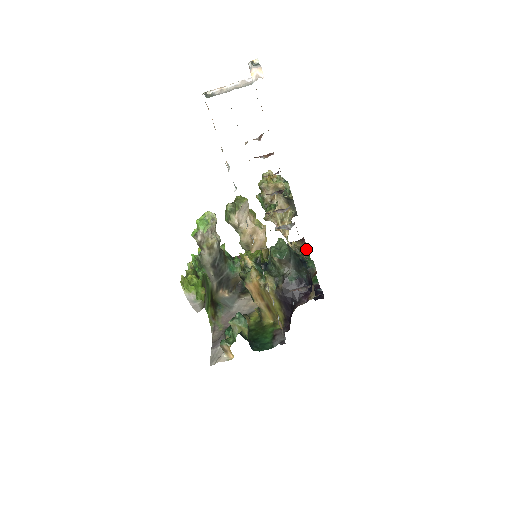
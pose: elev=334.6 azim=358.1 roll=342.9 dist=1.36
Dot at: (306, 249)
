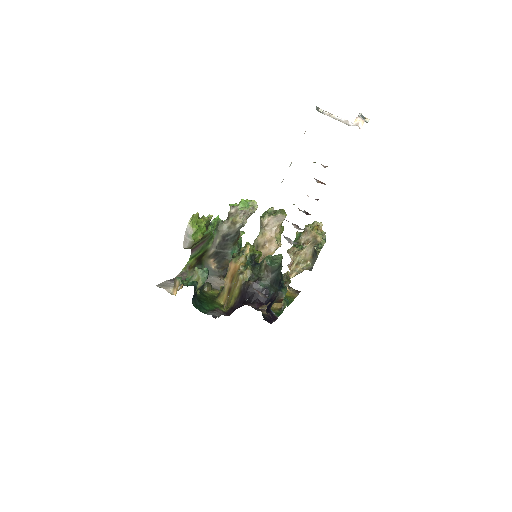
Dot at: (295, 297)
